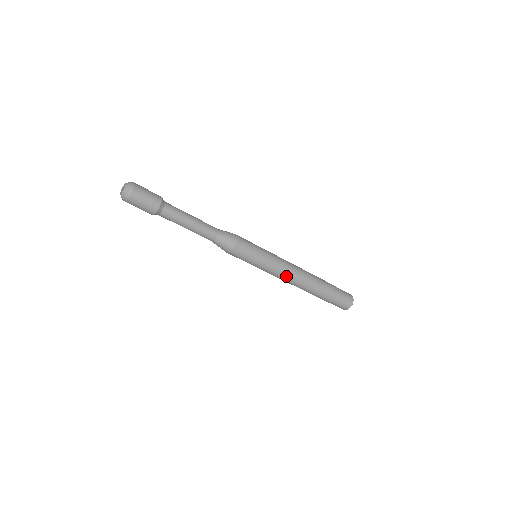
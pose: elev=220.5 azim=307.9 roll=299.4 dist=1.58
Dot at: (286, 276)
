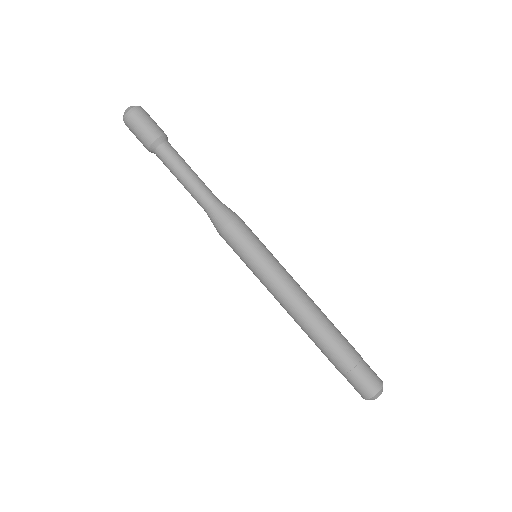
Dot at: (298, 286)
